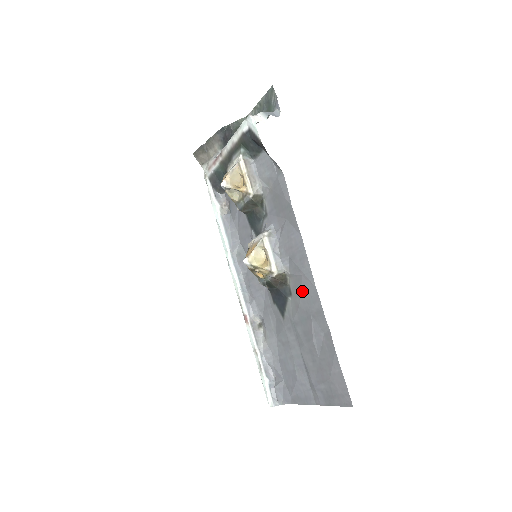
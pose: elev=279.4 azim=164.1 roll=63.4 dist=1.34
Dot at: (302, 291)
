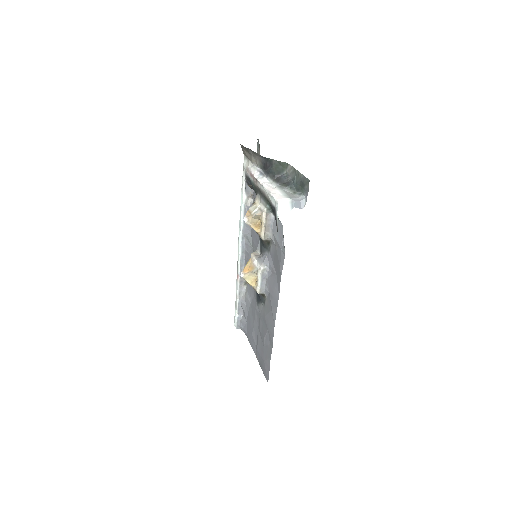
Dot at: (268, 315)
